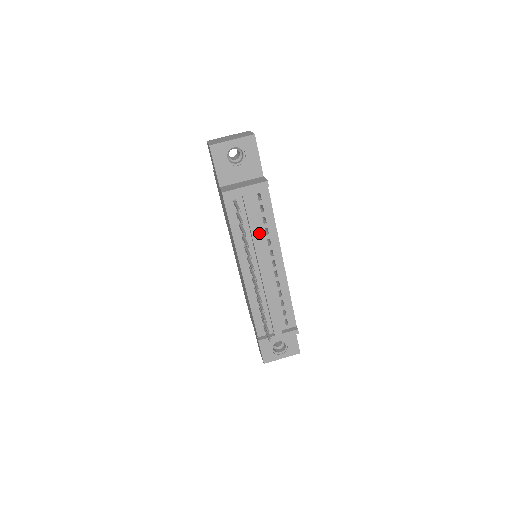
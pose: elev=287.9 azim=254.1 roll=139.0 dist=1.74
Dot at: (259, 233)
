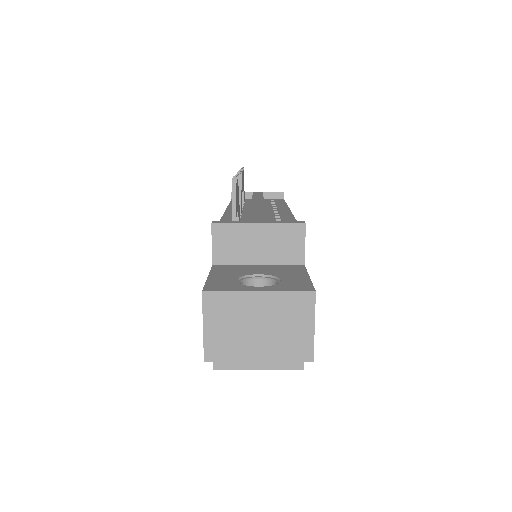
Dot at: (262, 197)
